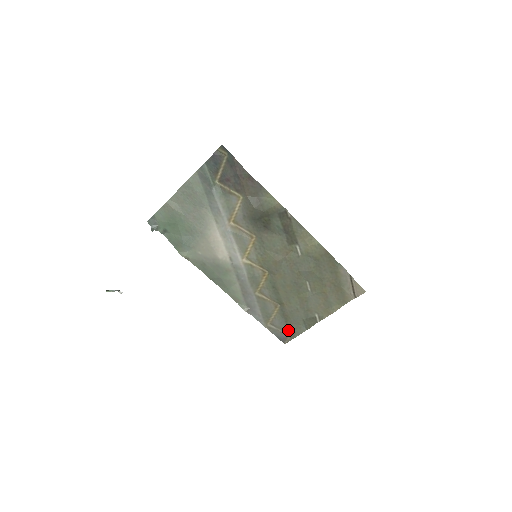
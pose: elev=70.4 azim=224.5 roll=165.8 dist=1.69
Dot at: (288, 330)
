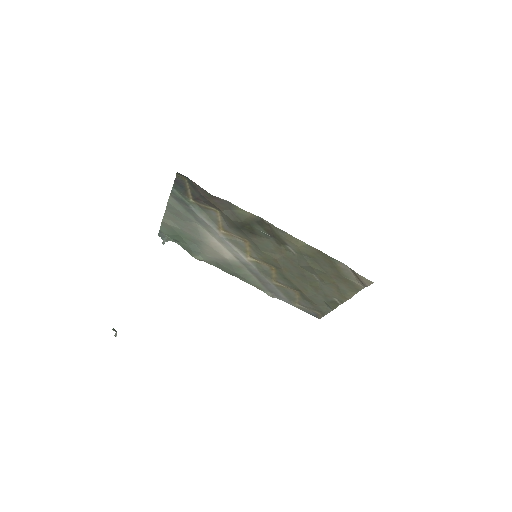
Dot at: (316, 309)
